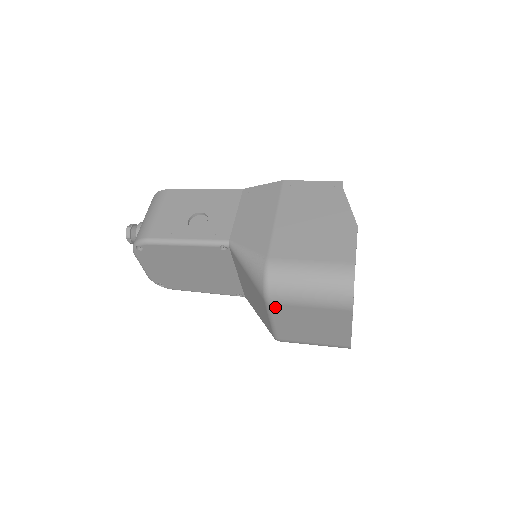
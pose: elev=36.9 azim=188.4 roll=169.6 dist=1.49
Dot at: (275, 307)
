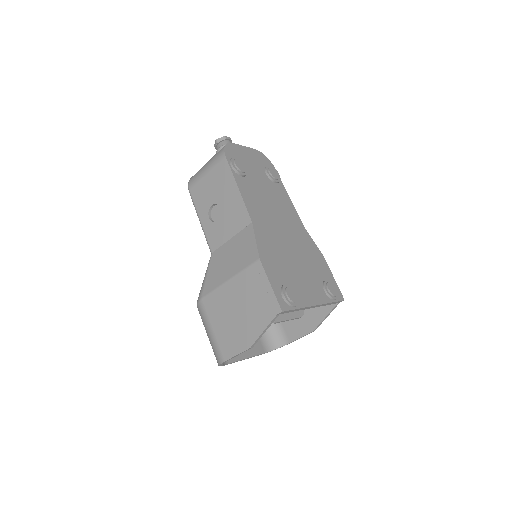
Dot at: occluded
